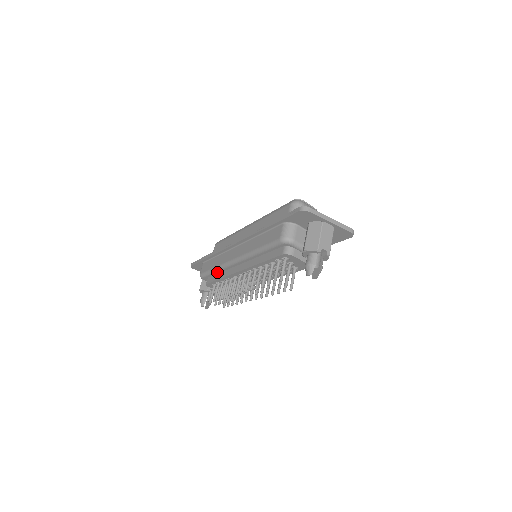
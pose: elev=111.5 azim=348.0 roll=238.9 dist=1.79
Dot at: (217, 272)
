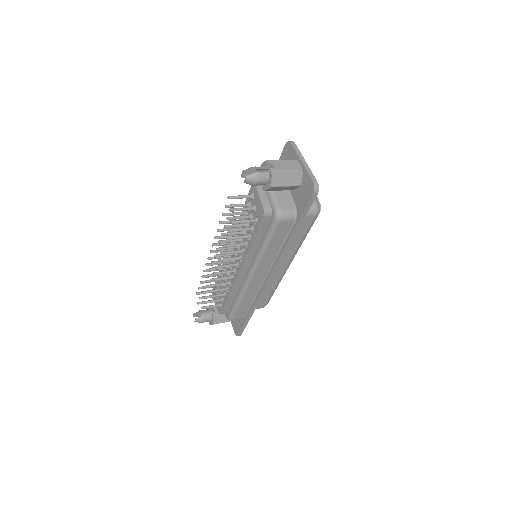
Dot at: occluded
